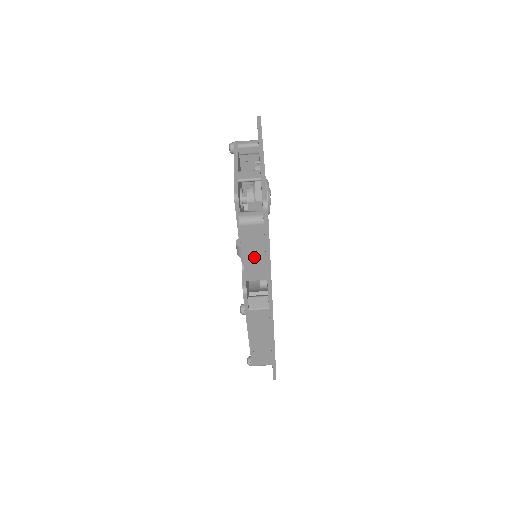
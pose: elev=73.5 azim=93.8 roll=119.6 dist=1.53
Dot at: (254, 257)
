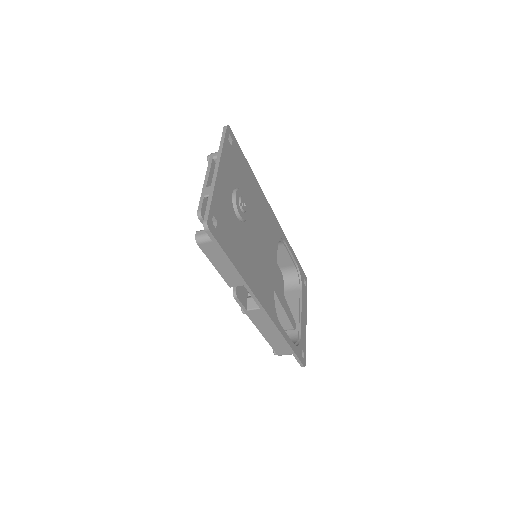
Dot at: (226, 267)
